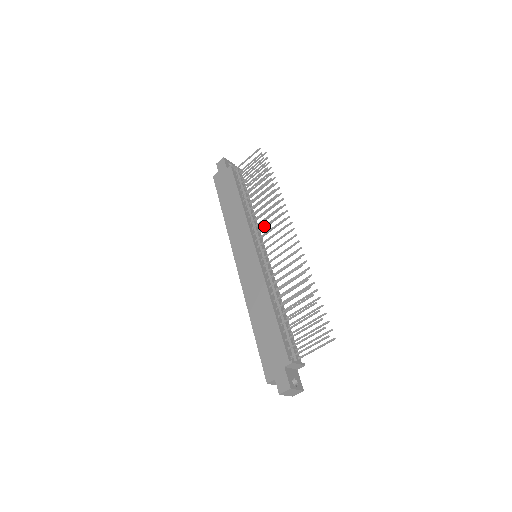
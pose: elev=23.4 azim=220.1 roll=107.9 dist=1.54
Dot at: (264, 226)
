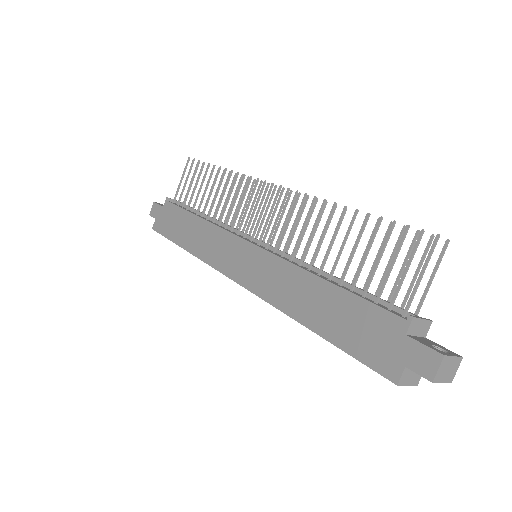
Dot at: (244, 213)
